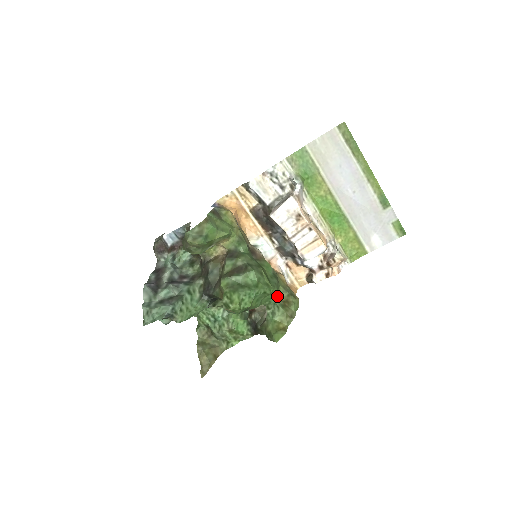
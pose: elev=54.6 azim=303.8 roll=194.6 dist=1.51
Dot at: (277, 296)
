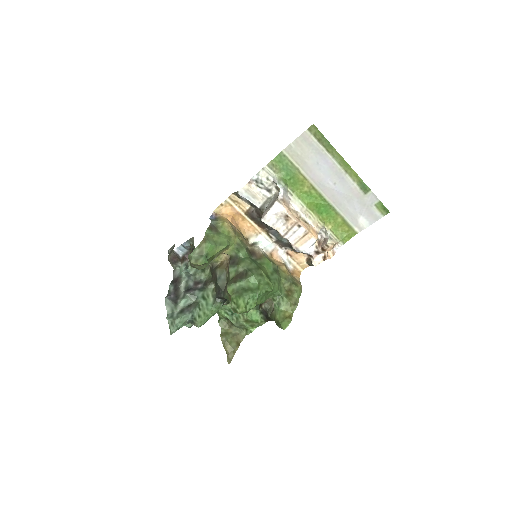
Dot at: (280, 289)
